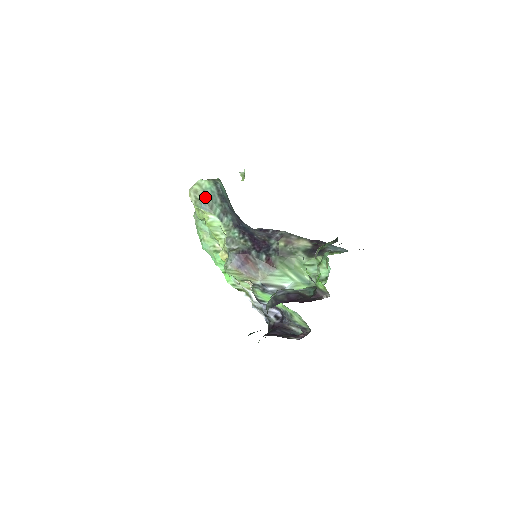
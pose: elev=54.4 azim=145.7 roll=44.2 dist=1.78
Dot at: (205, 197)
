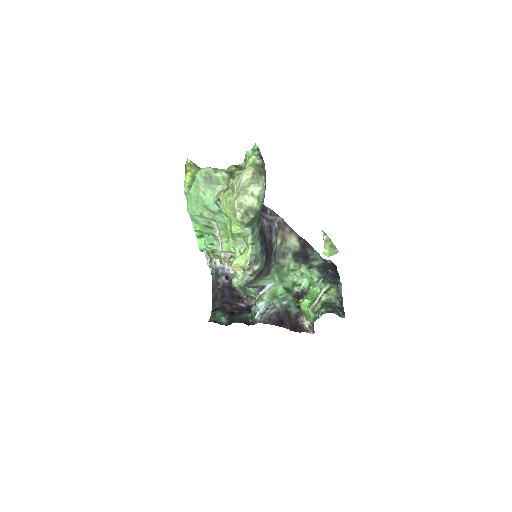
Dot at: (257, 214)
